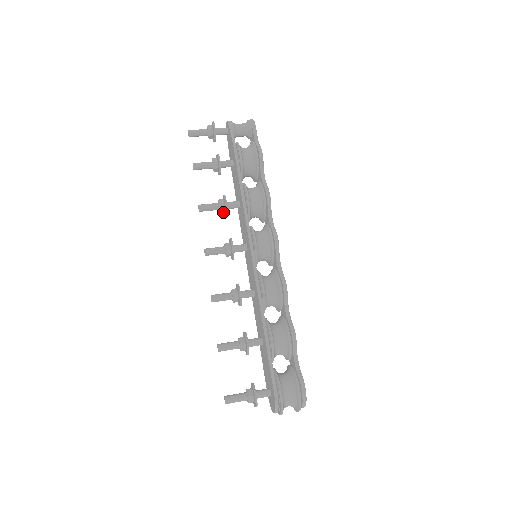
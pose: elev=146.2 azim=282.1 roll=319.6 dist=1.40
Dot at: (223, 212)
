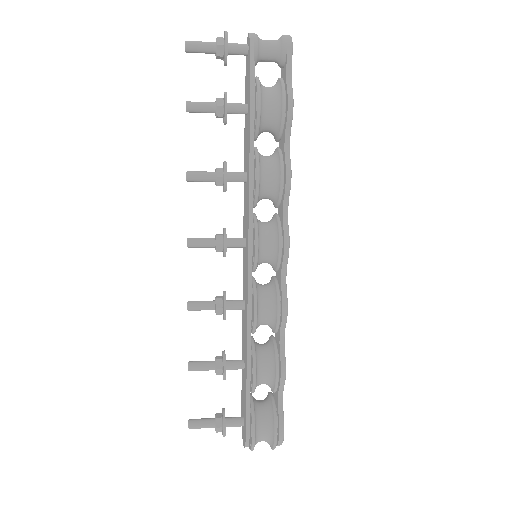
Dot at: (221, 185)
